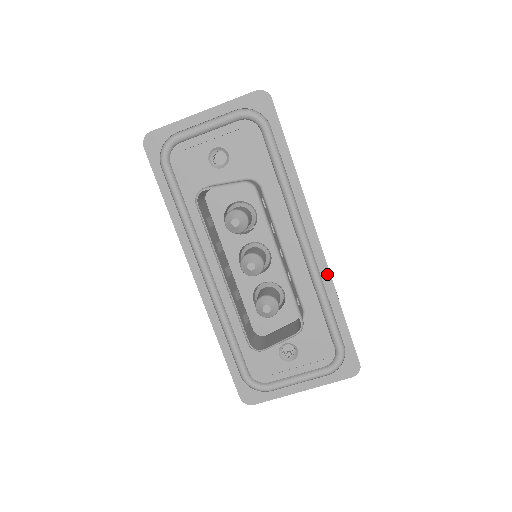
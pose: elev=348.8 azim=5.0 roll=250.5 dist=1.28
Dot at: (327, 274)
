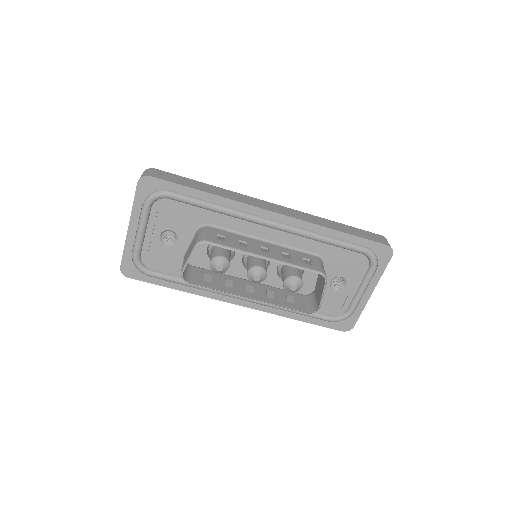
Dot at: (305, 224)
